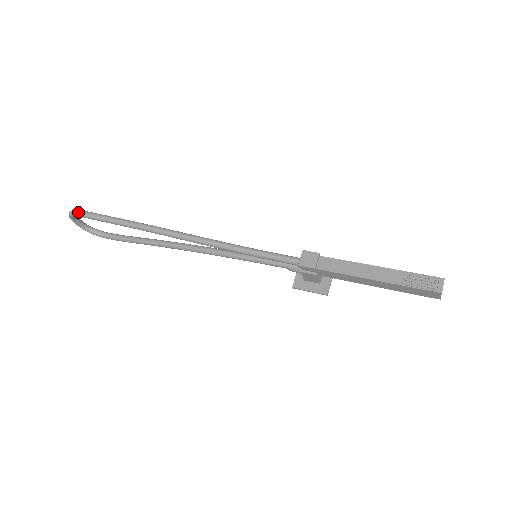
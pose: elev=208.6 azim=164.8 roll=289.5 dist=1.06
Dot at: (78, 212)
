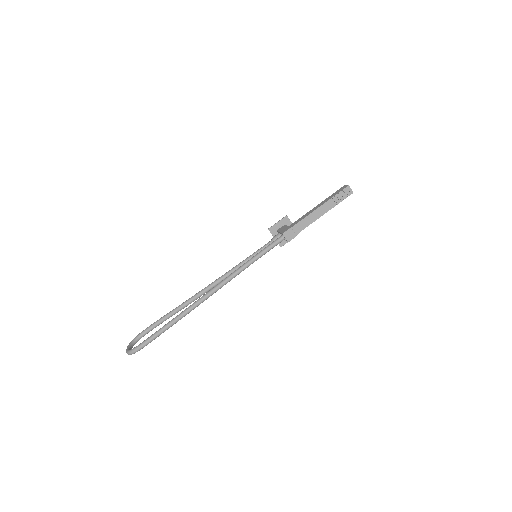
Dot at: (141, 348)
